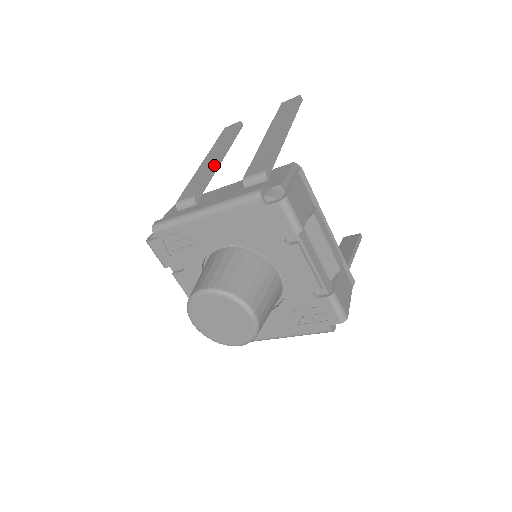
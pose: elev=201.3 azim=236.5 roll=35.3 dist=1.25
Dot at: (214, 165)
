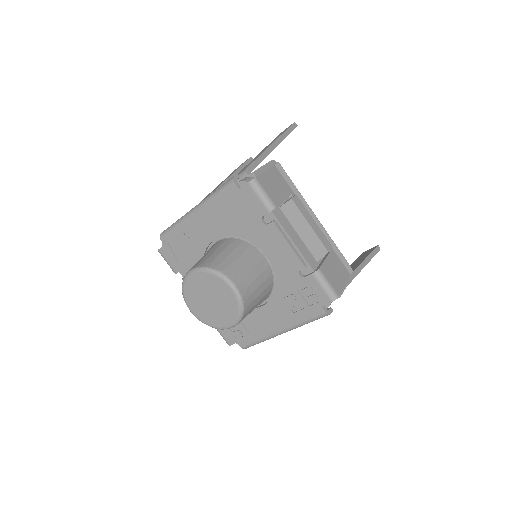
Dot at: (220, 186)
